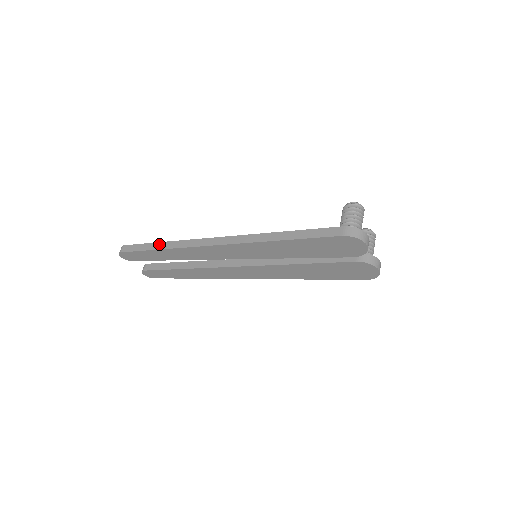
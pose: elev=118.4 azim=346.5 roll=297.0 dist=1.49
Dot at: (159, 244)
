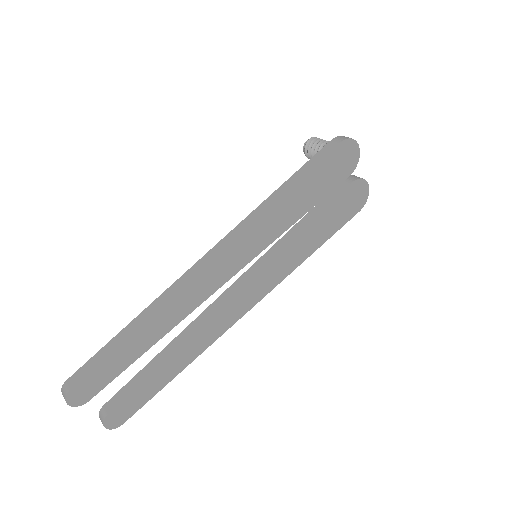
Dot at: (131, 324)
